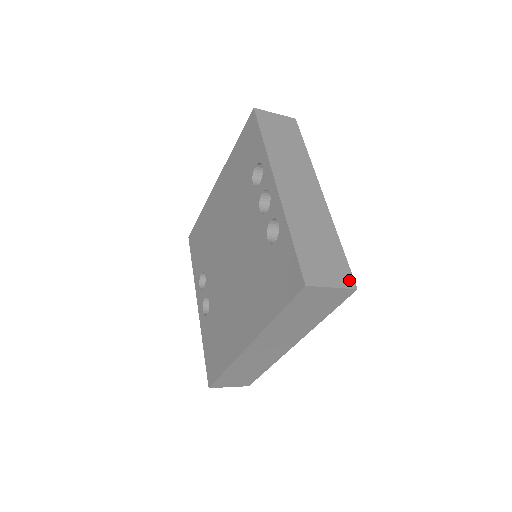
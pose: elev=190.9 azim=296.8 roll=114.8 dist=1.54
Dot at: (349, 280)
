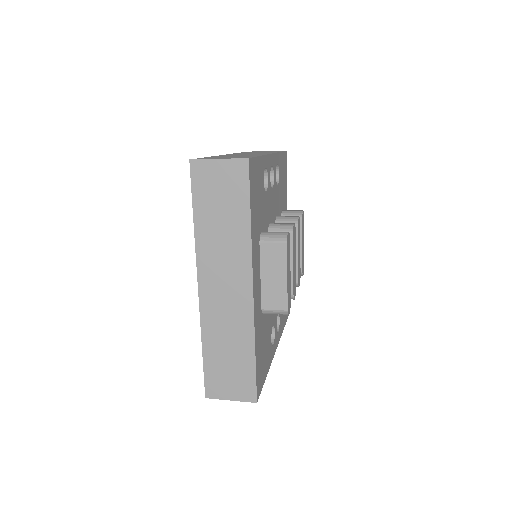
Dot at: occluded
